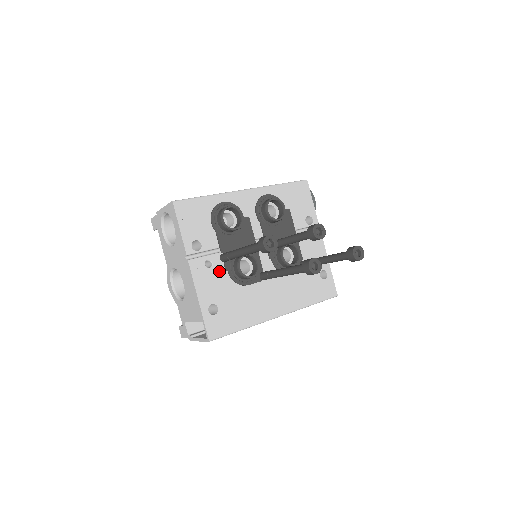
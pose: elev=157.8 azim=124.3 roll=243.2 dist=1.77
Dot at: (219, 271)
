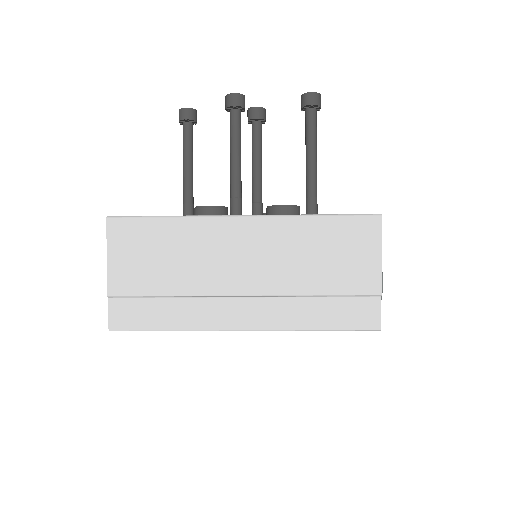
Dot at: occluded
